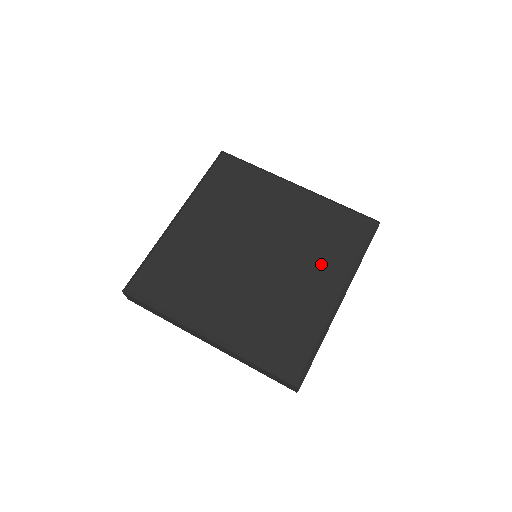
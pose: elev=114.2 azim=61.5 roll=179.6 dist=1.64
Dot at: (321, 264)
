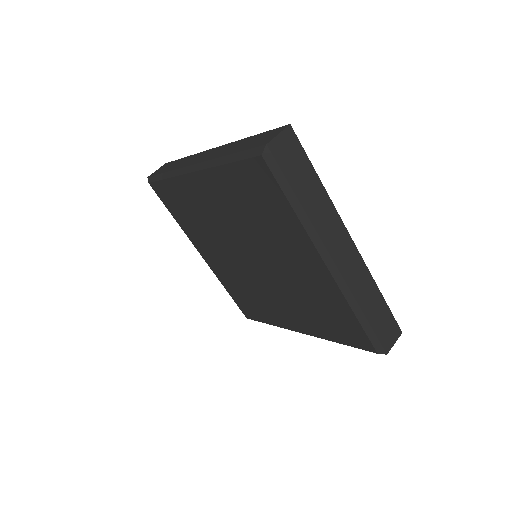
Dot at: (300, 314)
